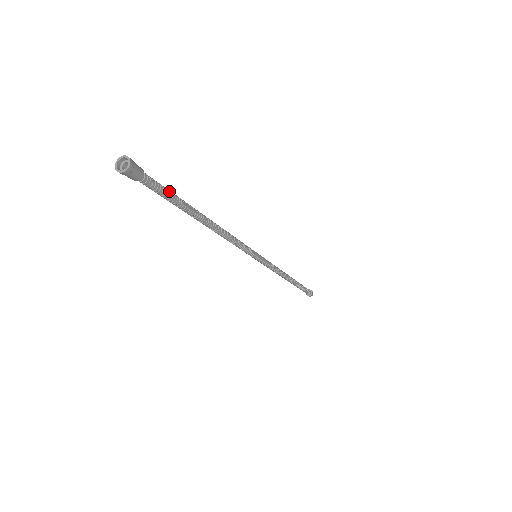
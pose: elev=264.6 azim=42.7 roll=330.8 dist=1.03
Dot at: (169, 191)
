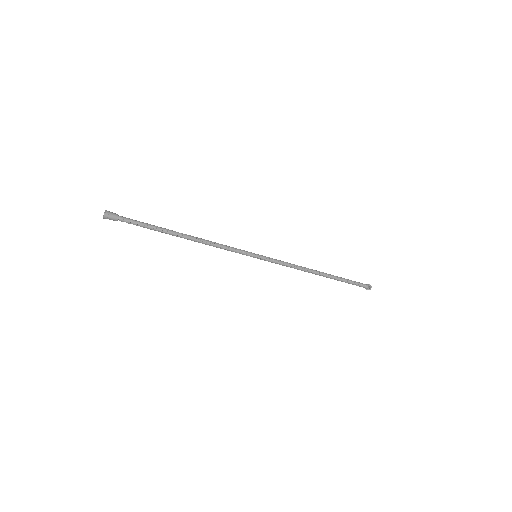
Dot at: (142, 223)
